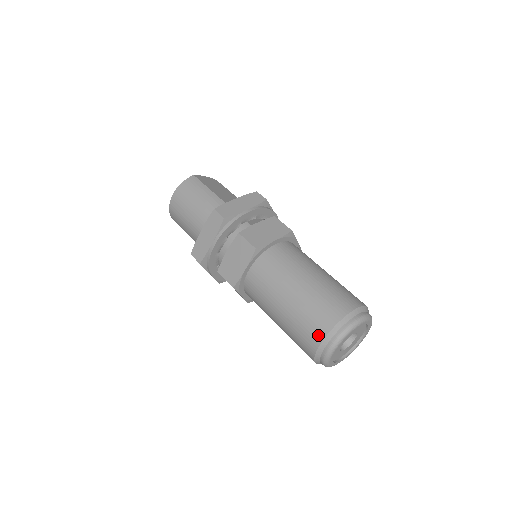
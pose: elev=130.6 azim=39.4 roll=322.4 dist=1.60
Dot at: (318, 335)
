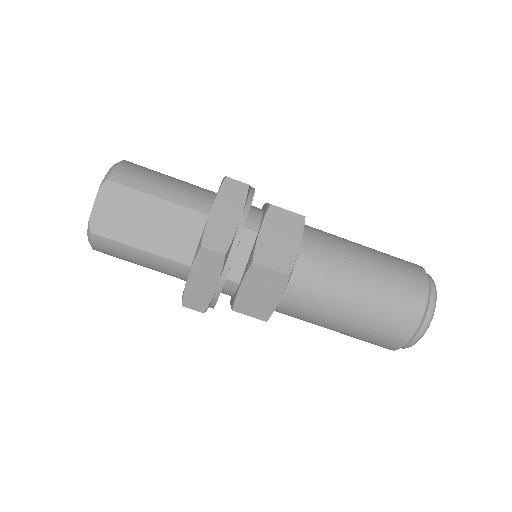
Dot at: occluded
